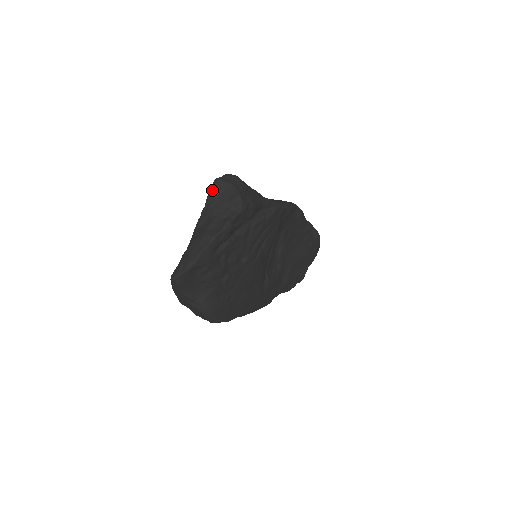
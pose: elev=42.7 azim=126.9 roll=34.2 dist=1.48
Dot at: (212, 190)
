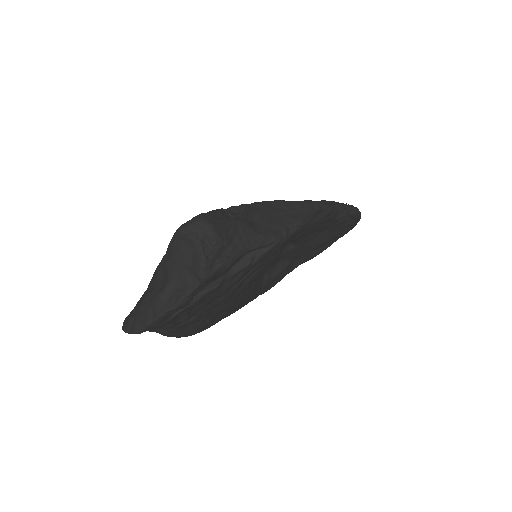
Dot at: (173, 241)
